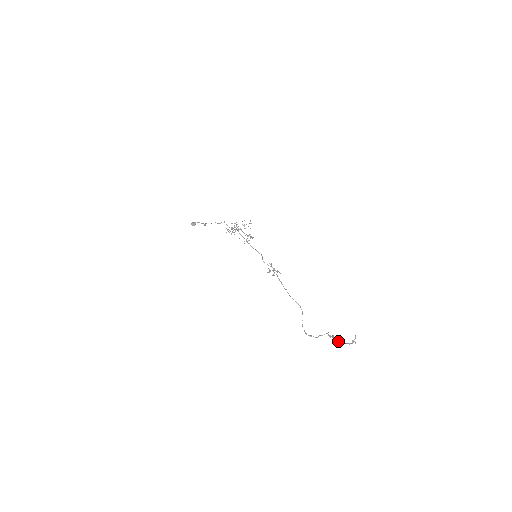
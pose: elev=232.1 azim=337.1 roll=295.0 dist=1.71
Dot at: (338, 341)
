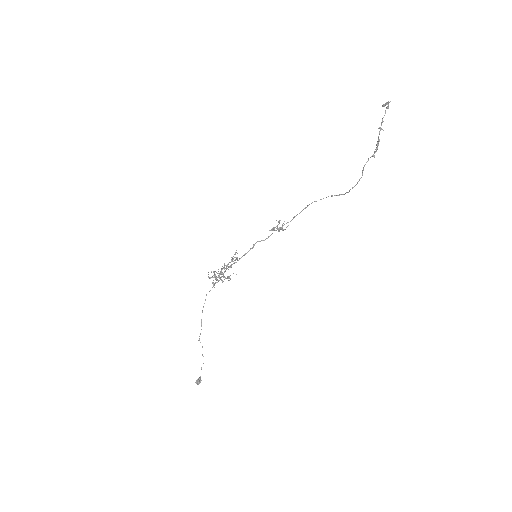
Dot at: occluded
